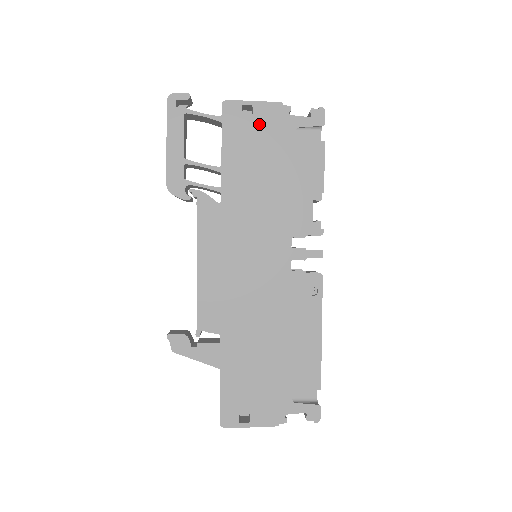
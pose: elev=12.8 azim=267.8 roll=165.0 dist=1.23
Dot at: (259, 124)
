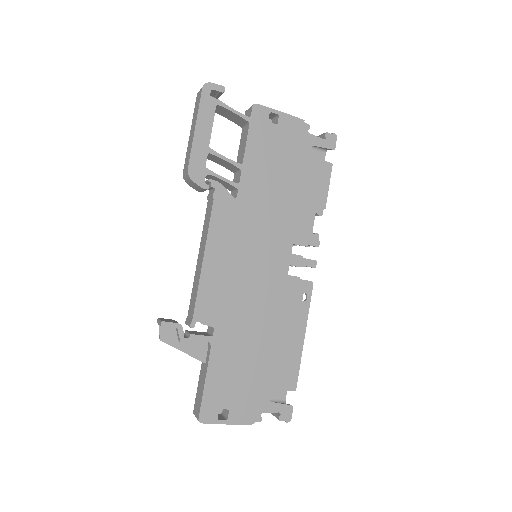
Dot at: (282, 134)
